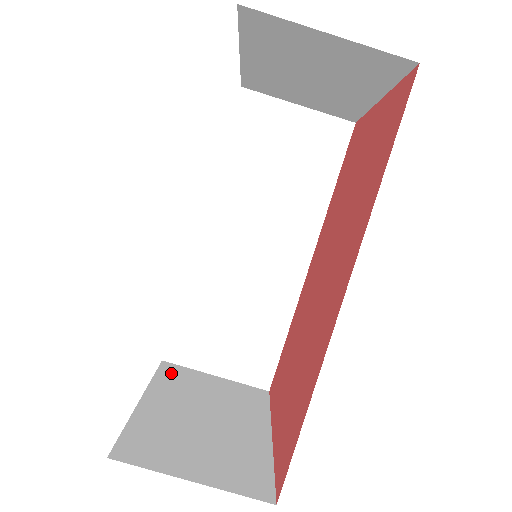
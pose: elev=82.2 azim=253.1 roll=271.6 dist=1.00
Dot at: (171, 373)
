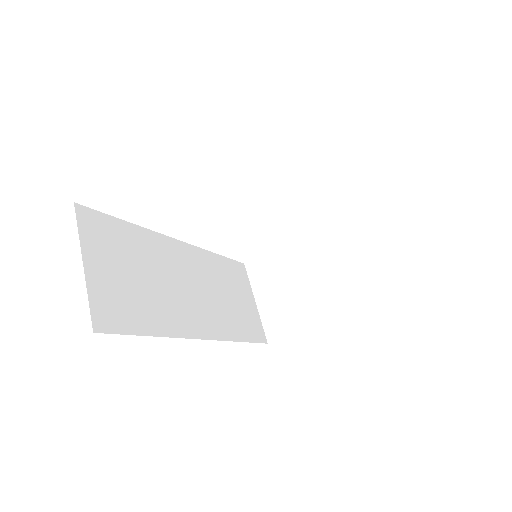
Dot at: occluded
